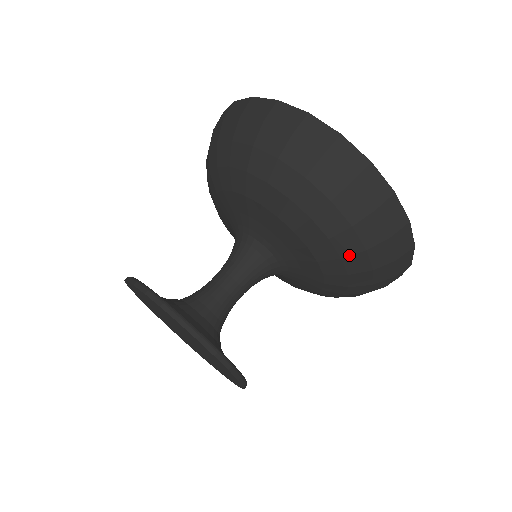
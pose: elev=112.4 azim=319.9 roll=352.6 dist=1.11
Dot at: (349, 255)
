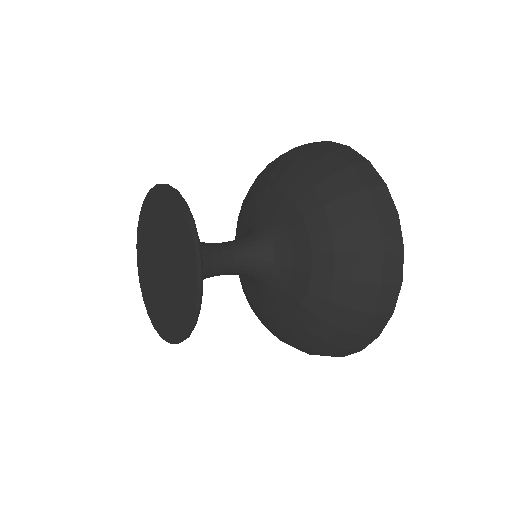
Dot at: (343, 252)
